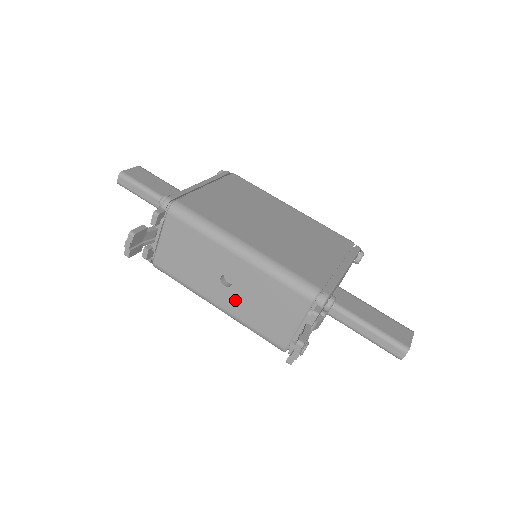
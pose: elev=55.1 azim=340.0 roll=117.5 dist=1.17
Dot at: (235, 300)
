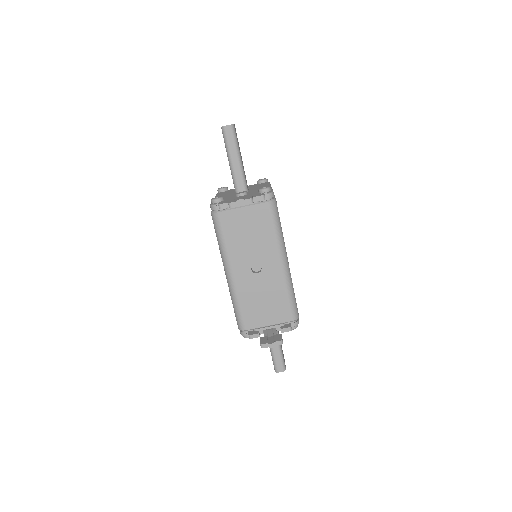
Dot at: (248, 282)
